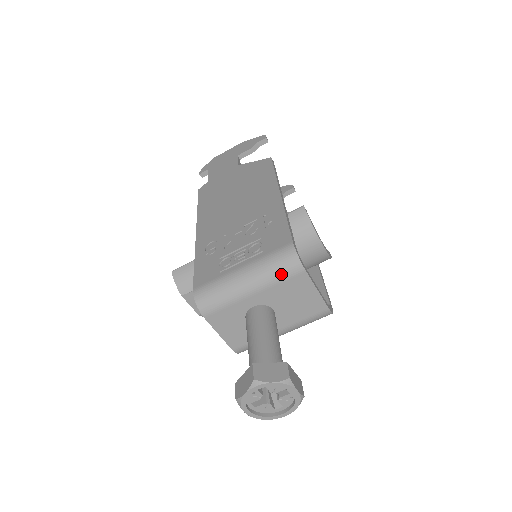
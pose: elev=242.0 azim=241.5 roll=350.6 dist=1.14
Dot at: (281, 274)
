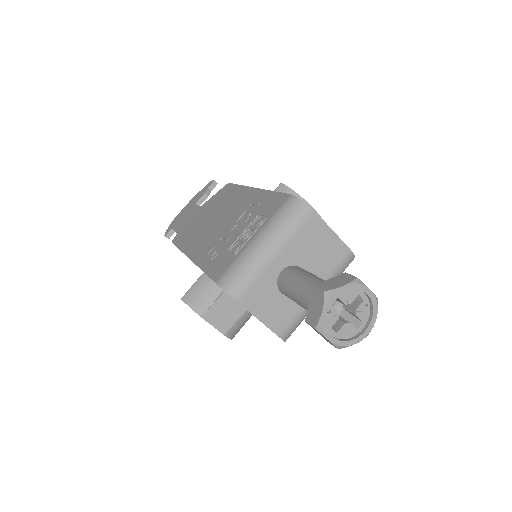
Dot at: (294, 224)
